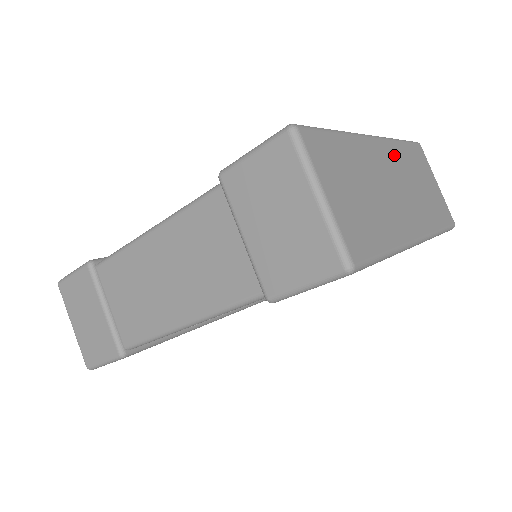
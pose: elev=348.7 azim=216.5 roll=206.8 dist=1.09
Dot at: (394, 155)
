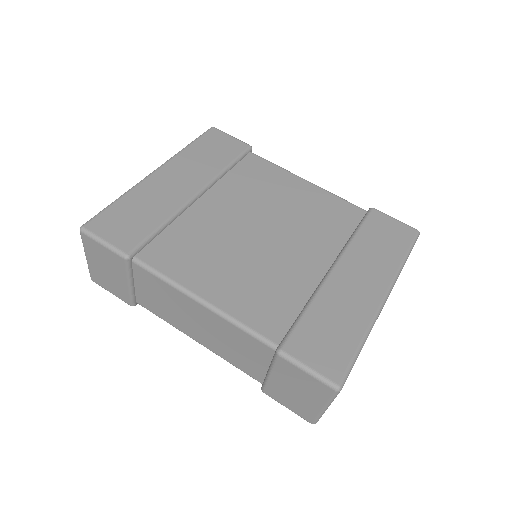
Dot at: occluded
